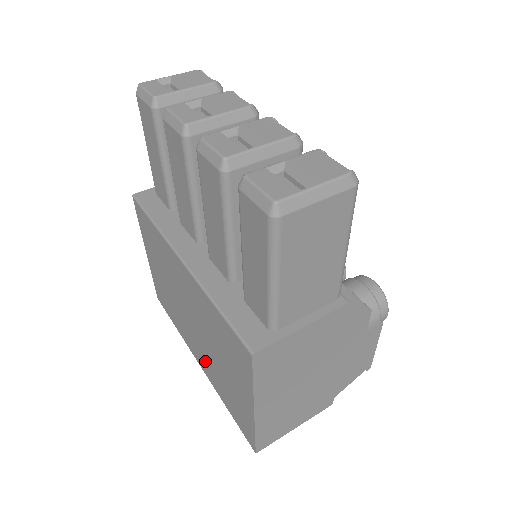
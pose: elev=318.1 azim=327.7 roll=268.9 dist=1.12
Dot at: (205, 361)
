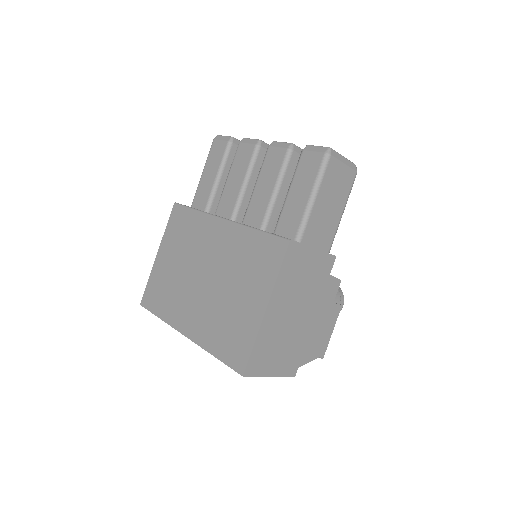
Dot at: (201, 317)
